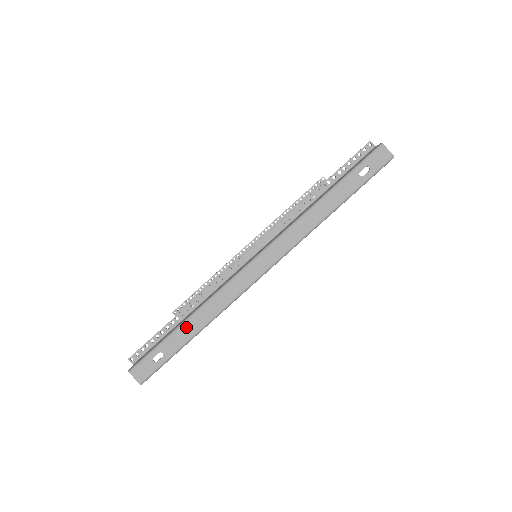
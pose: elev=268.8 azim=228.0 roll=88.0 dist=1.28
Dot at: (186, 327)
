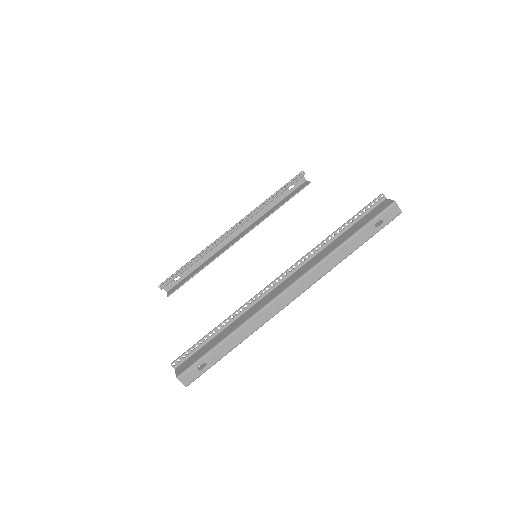
Dot at: (227, 343)
